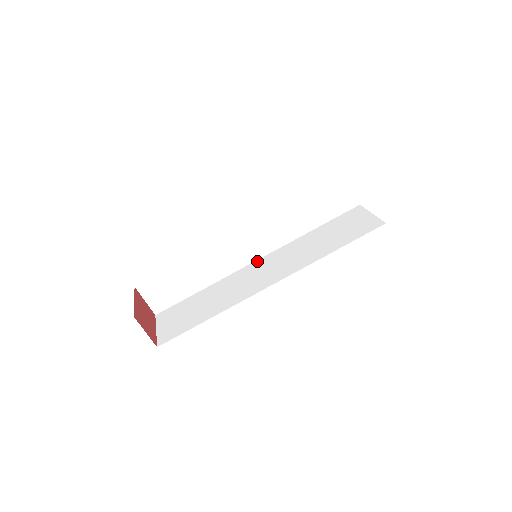
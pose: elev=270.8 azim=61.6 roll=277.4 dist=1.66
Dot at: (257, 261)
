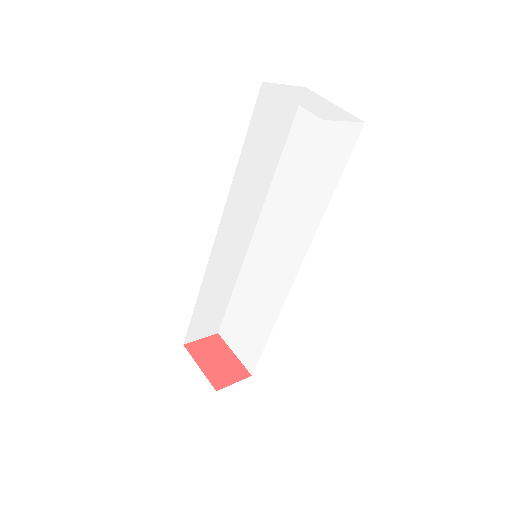
Dot at: (255, 235)
